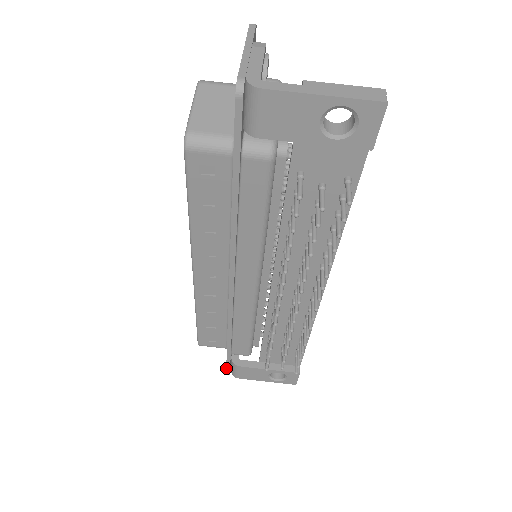
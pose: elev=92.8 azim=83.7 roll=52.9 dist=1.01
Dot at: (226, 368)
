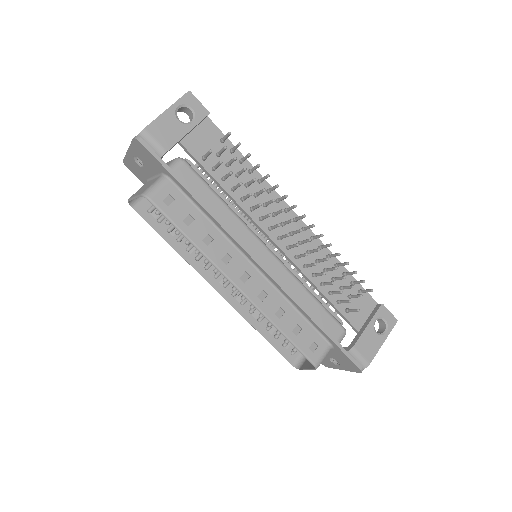
Dot at: (351, 361)
